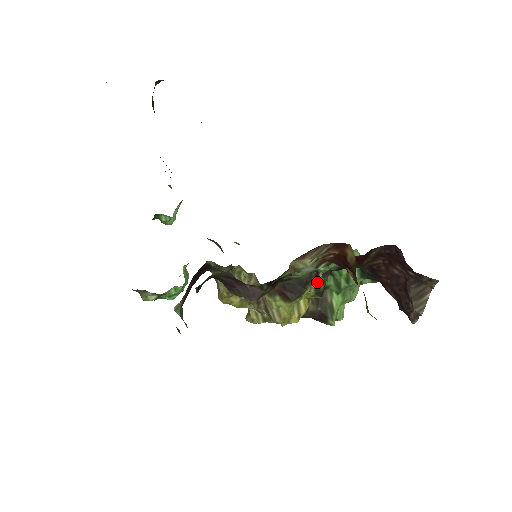
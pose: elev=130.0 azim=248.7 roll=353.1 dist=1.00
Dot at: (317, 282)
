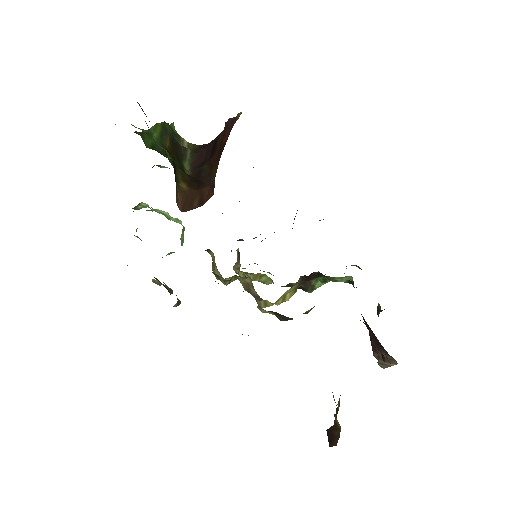
Dot at: (306, 311)
